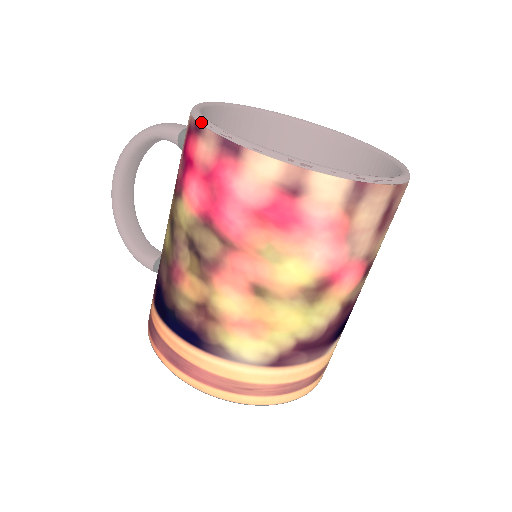
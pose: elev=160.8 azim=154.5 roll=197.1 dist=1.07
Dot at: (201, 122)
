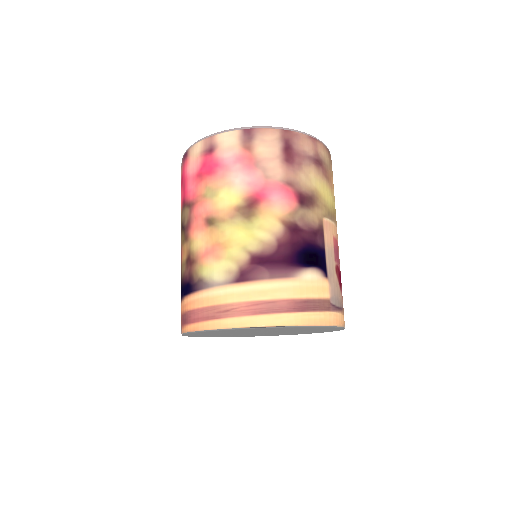
Dot at: occluded
